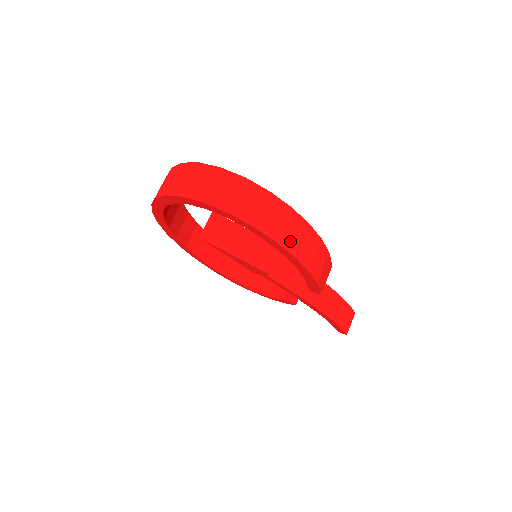
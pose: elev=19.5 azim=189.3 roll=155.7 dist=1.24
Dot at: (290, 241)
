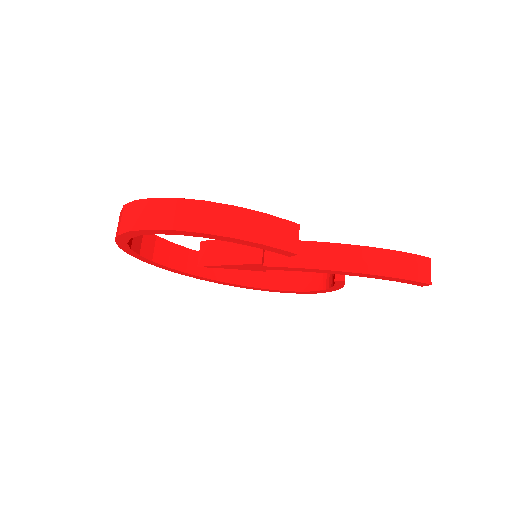
Dot at: (189, 223)
